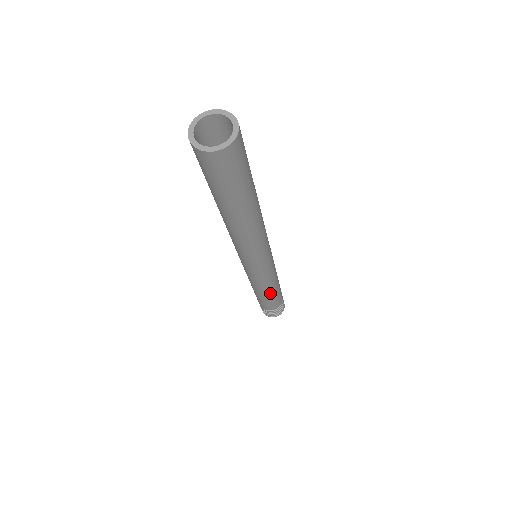
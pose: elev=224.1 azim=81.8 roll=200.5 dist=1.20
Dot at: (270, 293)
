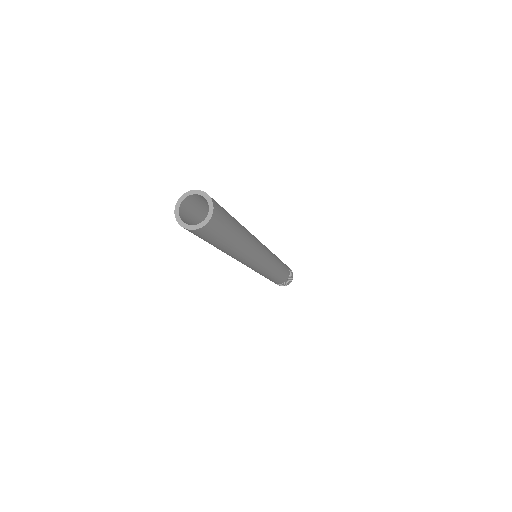
Dot at: (281, 267)
